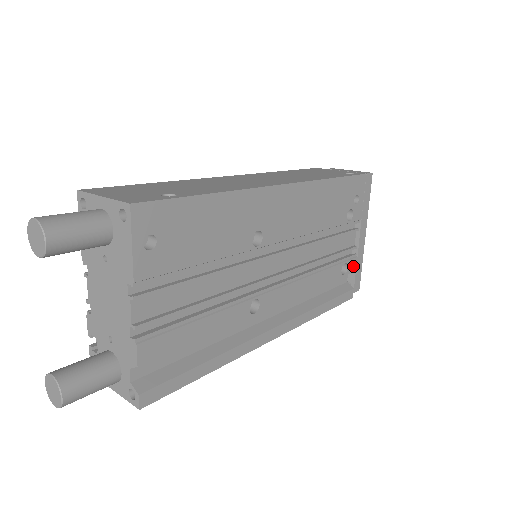
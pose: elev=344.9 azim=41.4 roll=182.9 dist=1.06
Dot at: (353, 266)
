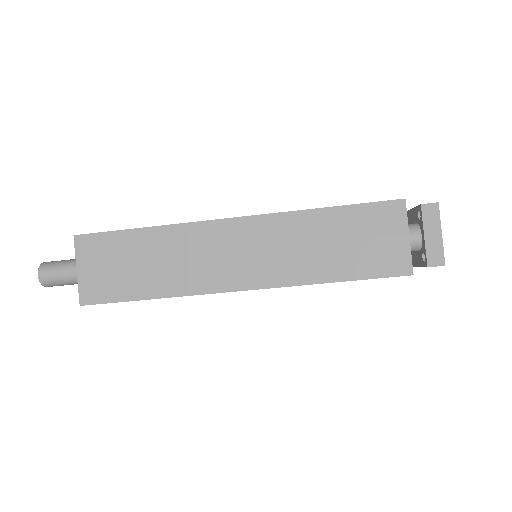
Dot at: occluded
